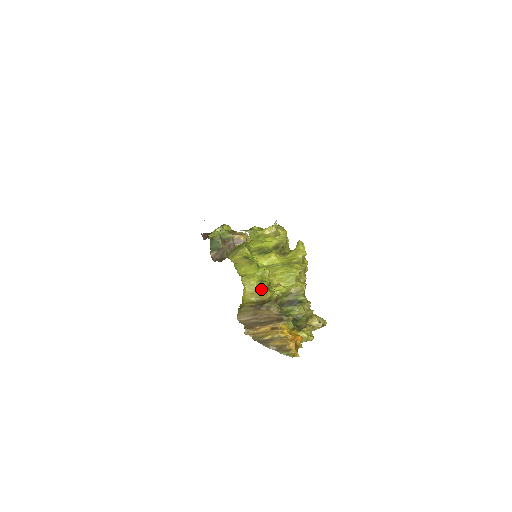
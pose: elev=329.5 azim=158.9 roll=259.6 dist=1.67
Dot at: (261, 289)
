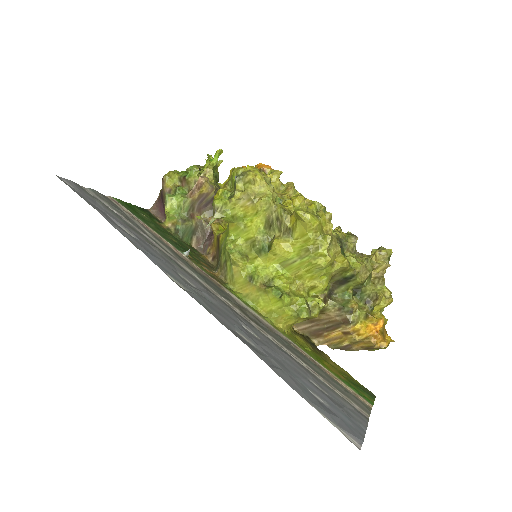
Dot at: occluded
